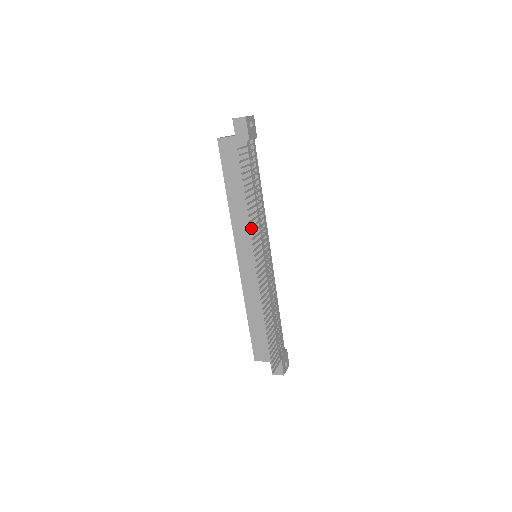
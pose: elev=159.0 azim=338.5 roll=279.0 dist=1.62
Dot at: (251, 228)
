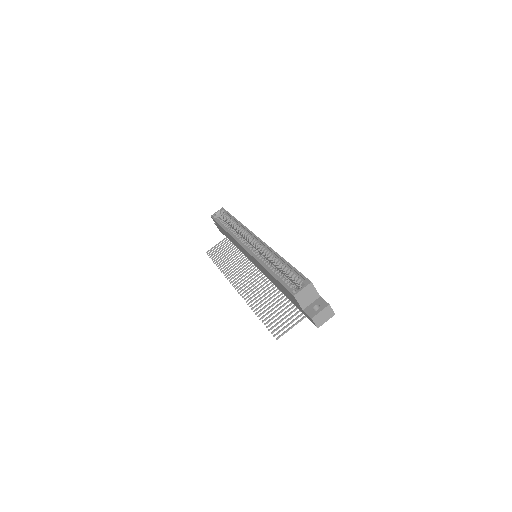
Dot at: (264, 272)
